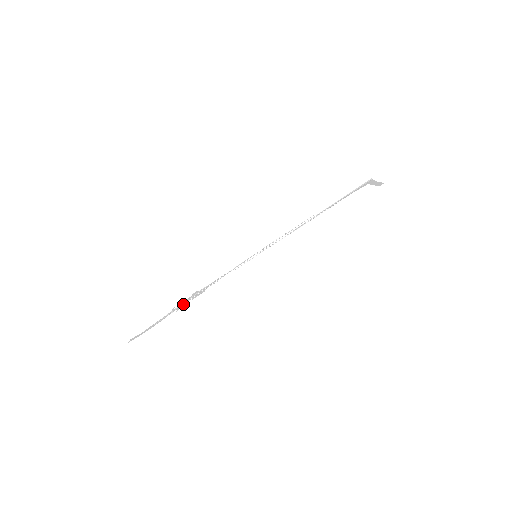
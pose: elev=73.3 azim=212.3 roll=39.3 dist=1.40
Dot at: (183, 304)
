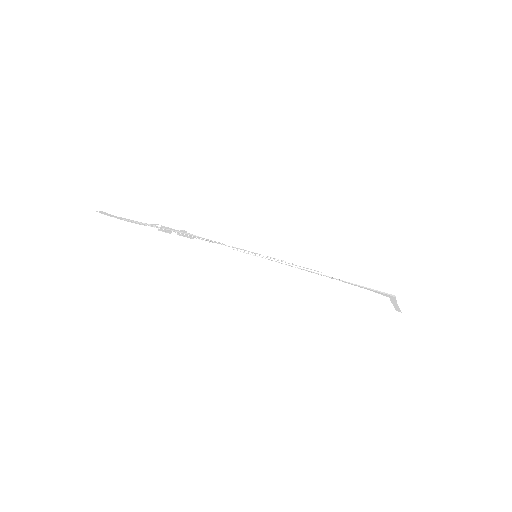
Dot at: (167, 230)
